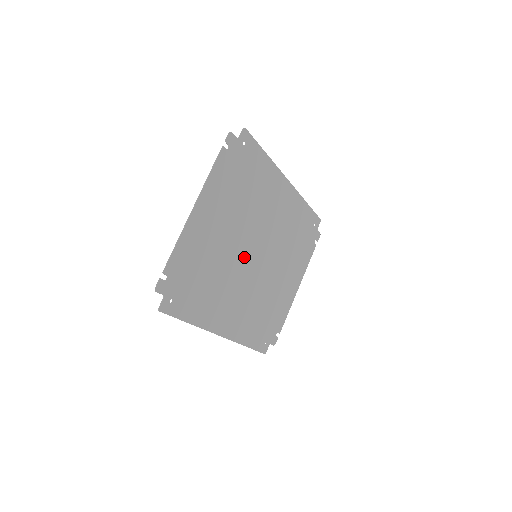
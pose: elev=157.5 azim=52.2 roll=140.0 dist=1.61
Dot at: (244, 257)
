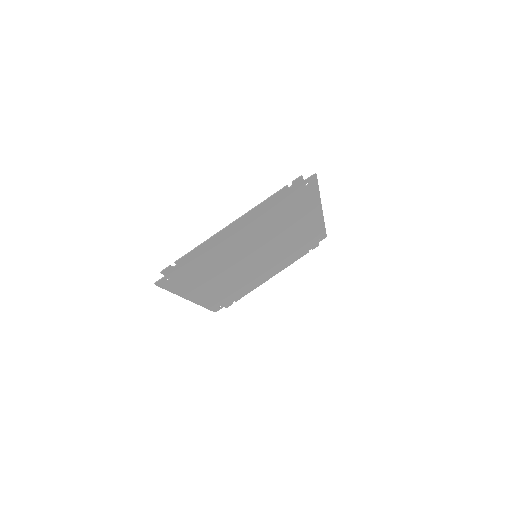
Dot at: (246, 256)
